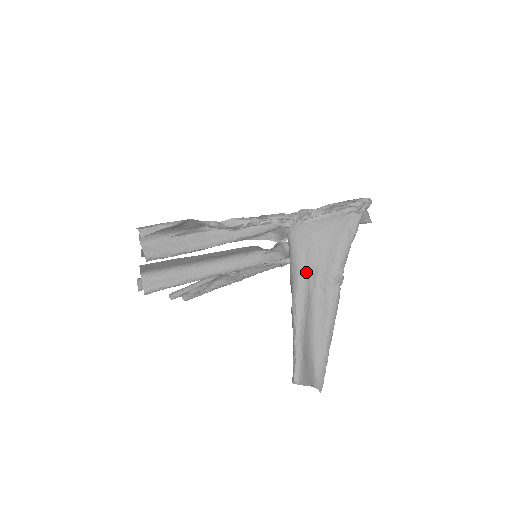
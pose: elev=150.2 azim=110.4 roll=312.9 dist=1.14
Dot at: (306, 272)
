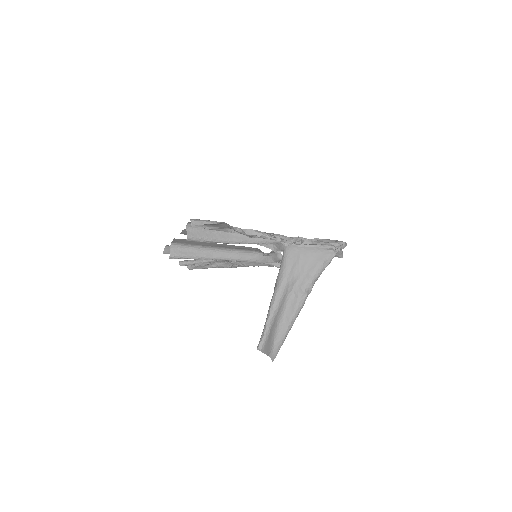
Dot at: (288, 279)
